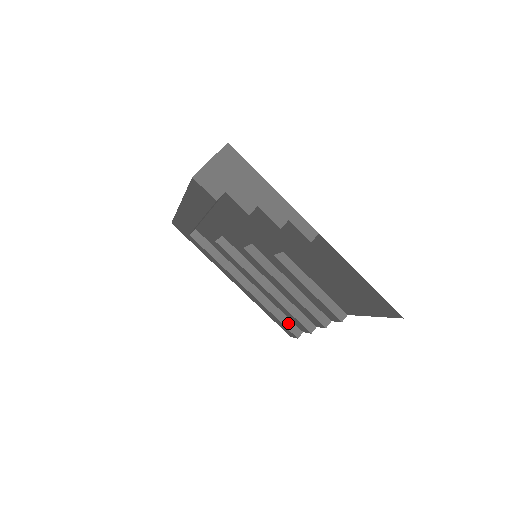
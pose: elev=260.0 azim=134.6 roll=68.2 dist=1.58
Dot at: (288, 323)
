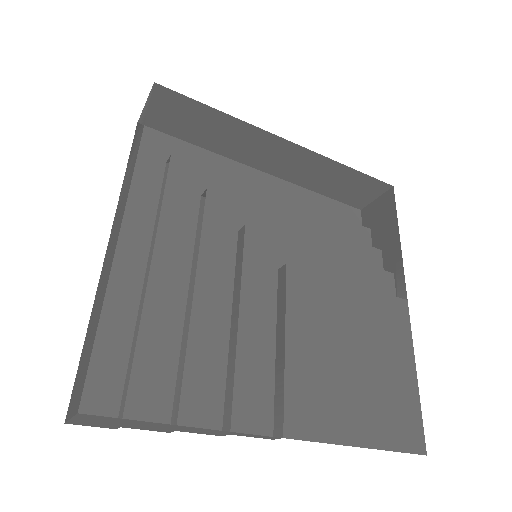
Dot at: occluded
